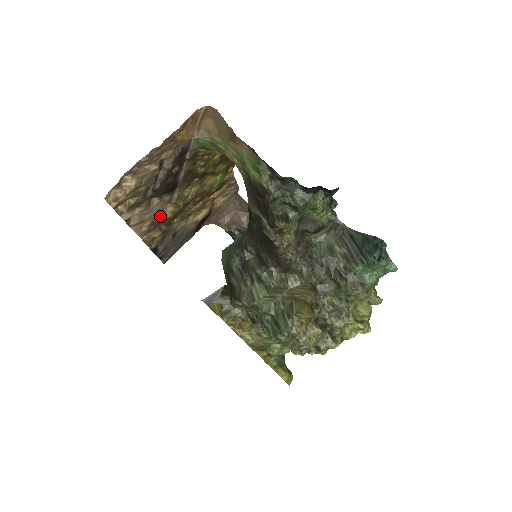
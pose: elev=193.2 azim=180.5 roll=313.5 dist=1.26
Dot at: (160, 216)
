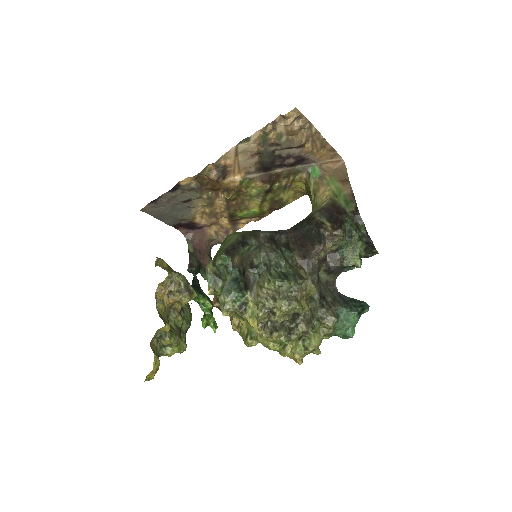
Dot at: (230, 172)
